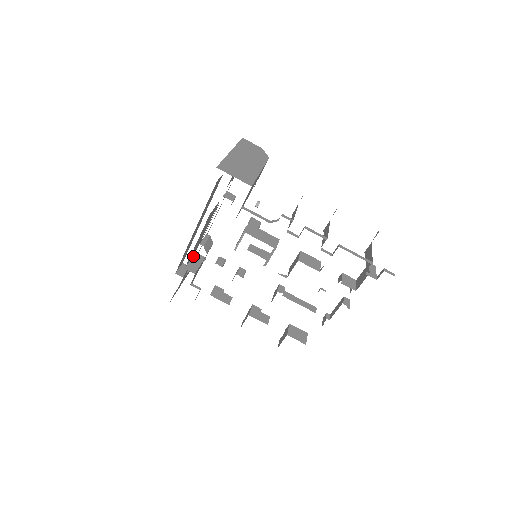
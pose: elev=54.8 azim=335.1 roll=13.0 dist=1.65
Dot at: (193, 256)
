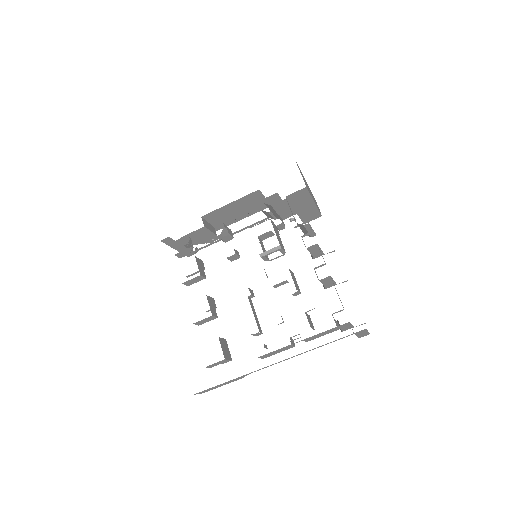
Dot at: (211, 225)
